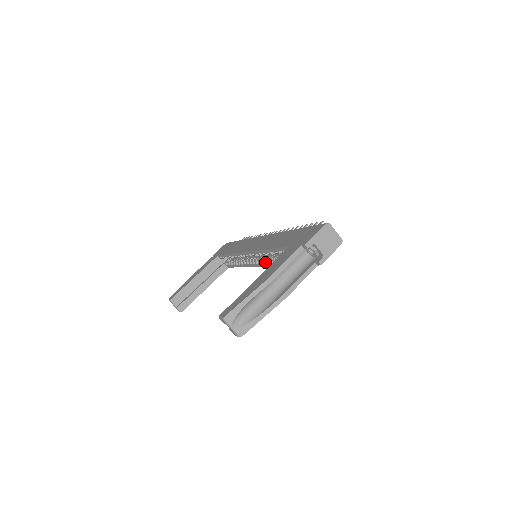
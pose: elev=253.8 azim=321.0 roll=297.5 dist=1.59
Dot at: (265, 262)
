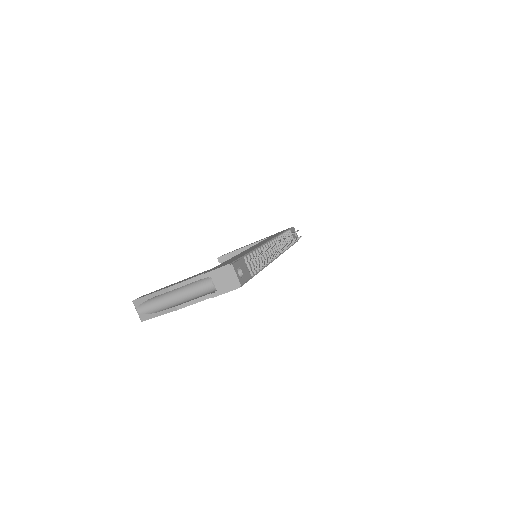
Dot at: occluded
